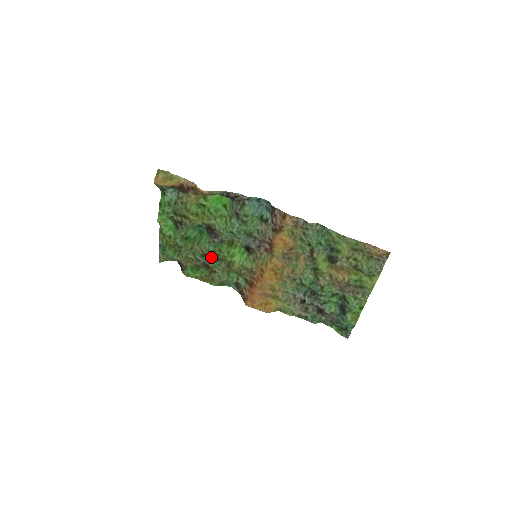
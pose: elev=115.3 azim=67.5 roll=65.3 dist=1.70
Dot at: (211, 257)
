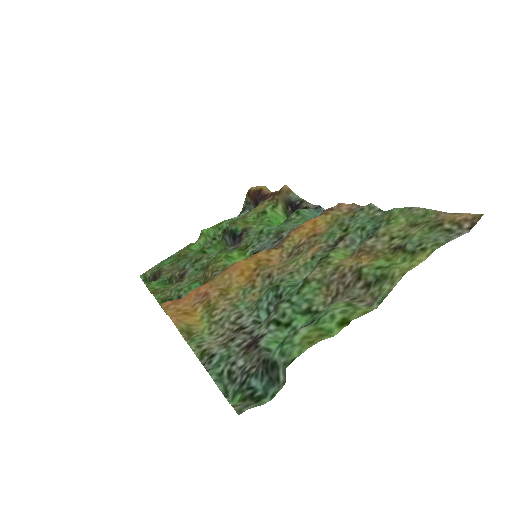
Dot at: (201, 266)
